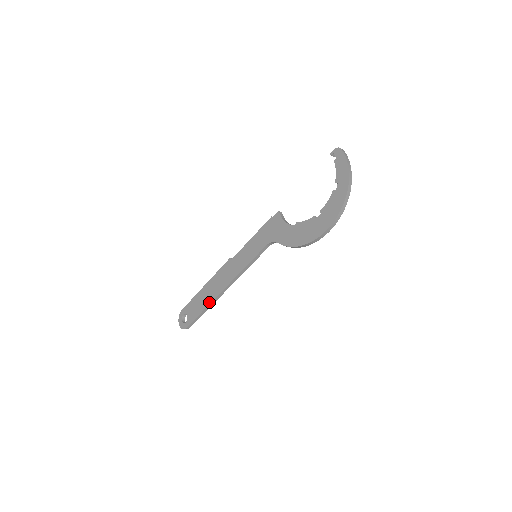
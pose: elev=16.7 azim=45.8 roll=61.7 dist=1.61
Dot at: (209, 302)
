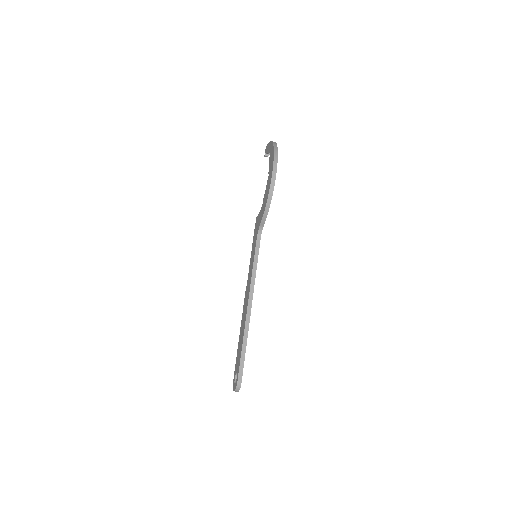
Dot at: (243, 333)
